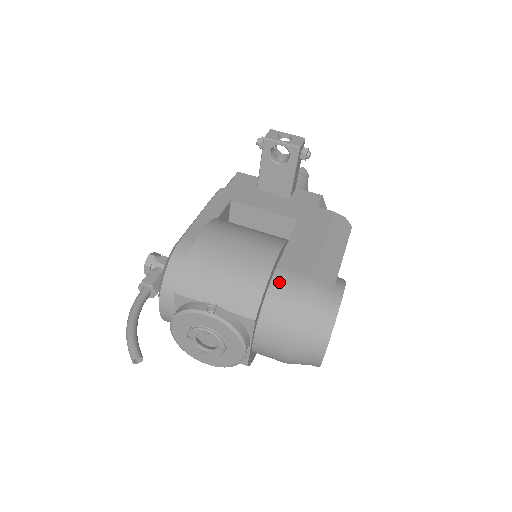
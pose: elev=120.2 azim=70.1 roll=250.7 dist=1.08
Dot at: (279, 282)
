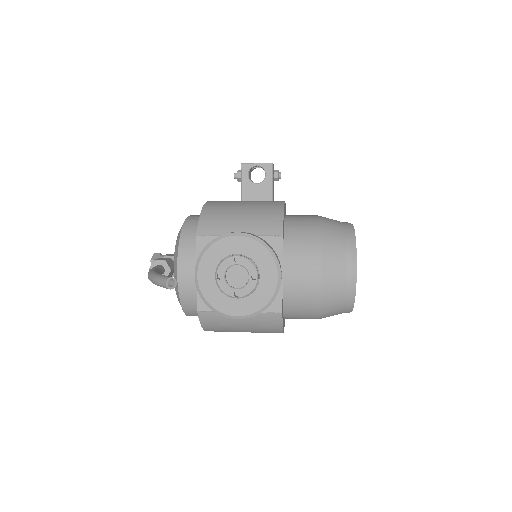
Dot at: (292, 219)
